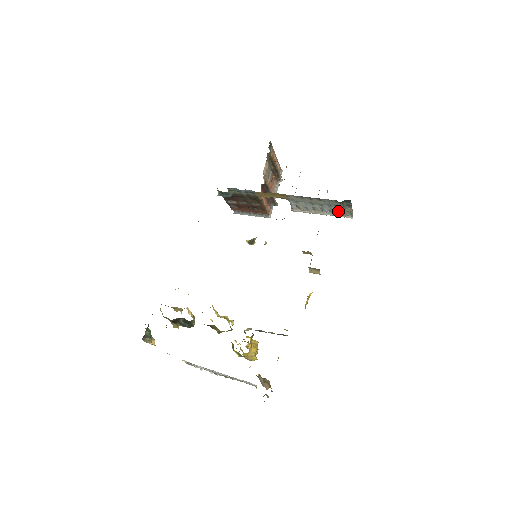
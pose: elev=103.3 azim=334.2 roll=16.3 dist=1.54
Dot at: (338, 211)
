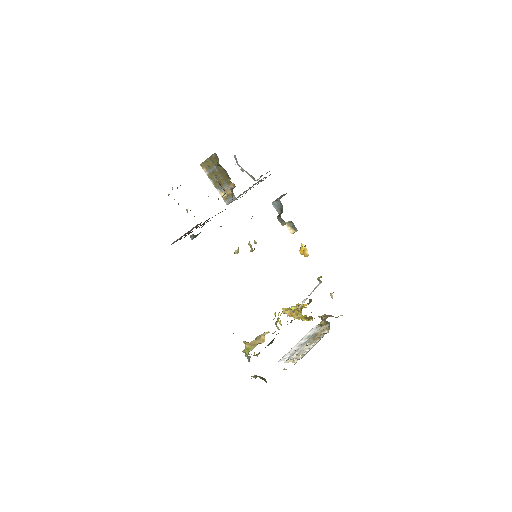
Dot at: (259, 180)
